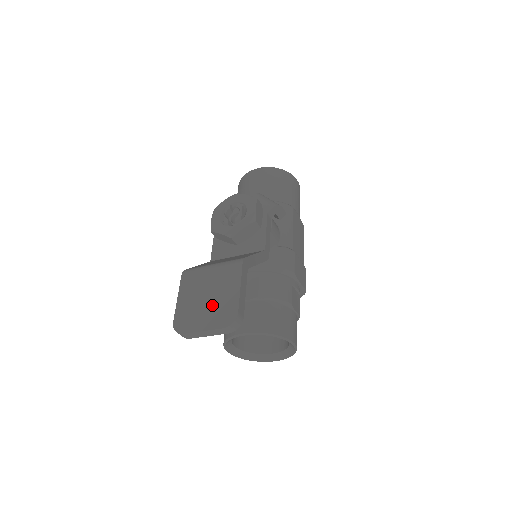
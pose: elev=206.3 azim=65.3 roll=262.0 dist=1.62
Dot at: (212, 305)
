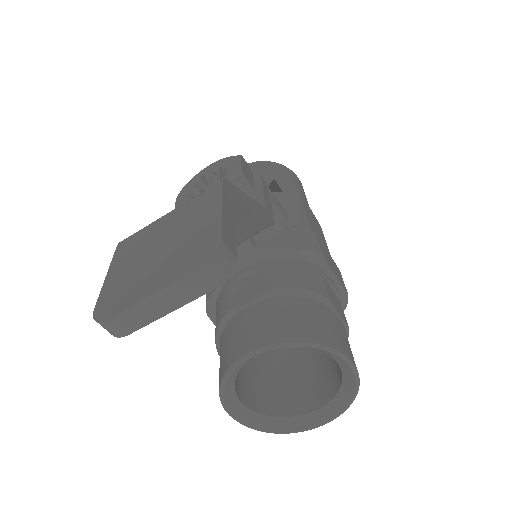
Dot at: (169, 253)
